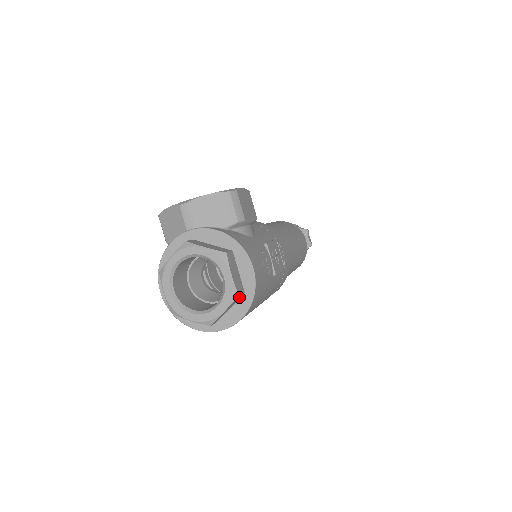
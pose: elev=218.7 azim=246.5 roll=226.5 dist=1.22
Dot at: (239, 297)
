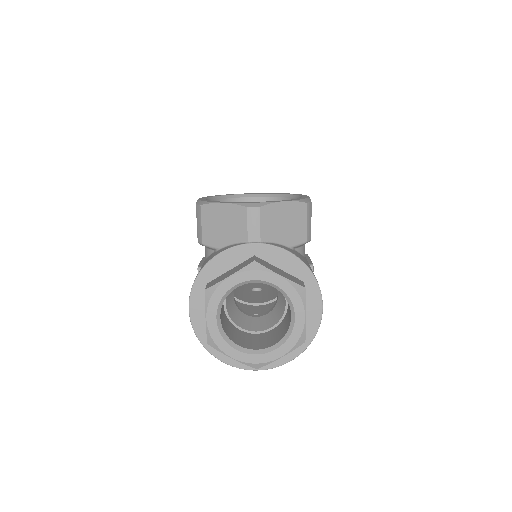
Dot at: occluded
